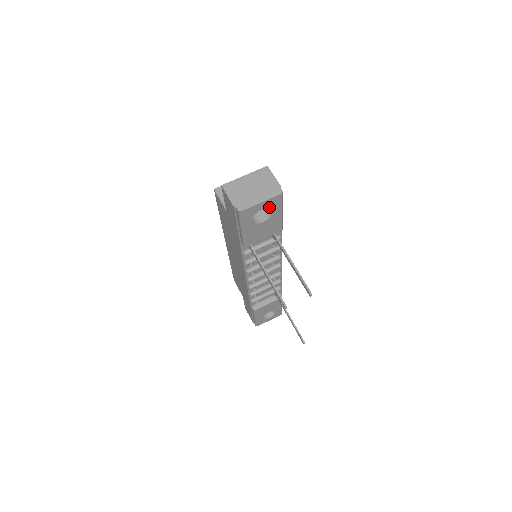
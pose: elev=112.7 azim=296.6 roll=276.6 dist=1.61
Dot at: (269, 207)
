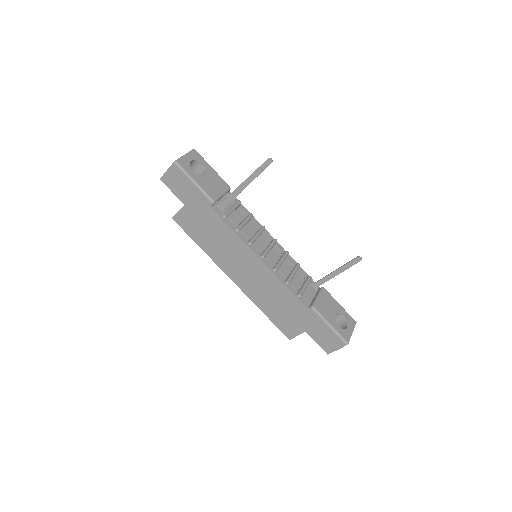
Dot at: (196, 160)
